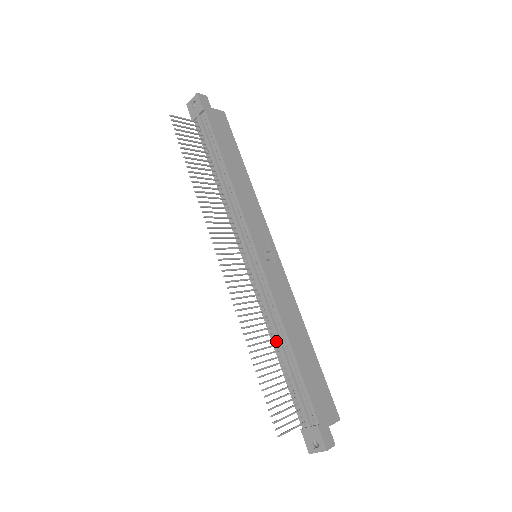
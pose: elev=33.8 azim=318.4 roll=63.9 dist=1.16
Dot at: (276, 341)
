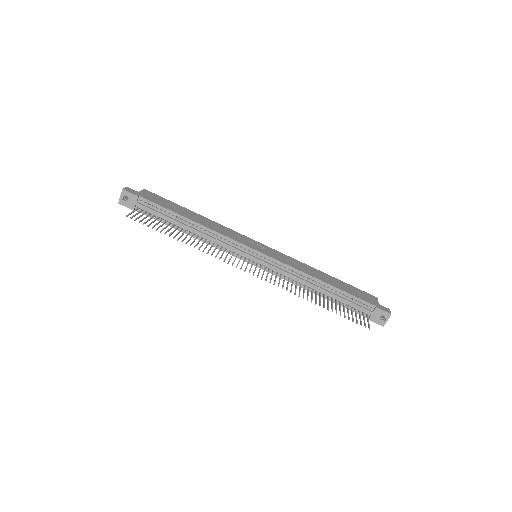
Dot at: (314, 289)
